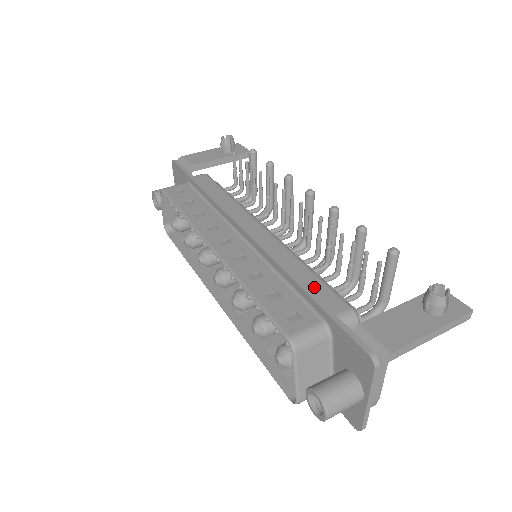
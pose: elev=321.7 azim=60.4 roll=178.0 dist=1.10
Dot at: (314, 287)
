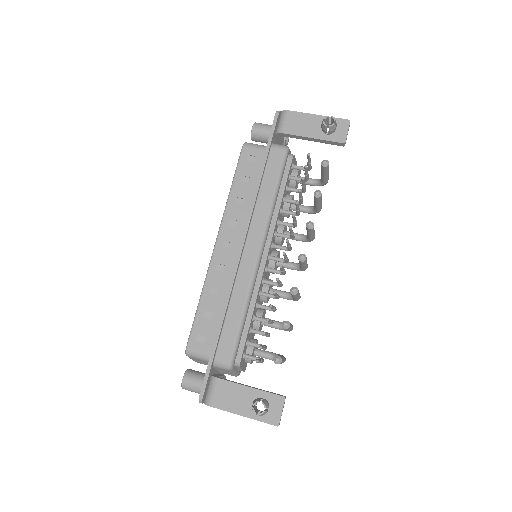
Dot at: (229, 331)
